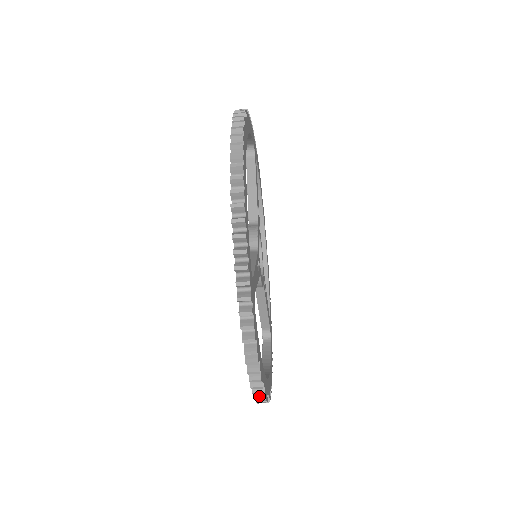
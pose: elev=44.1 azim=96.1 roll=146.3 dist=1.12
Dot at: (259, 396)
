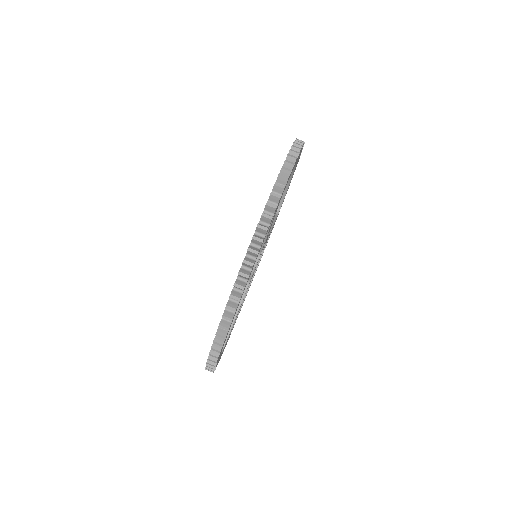
Dot at: (235, 295)
